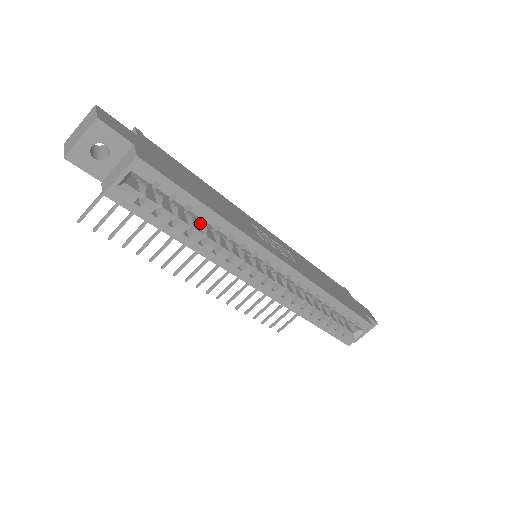
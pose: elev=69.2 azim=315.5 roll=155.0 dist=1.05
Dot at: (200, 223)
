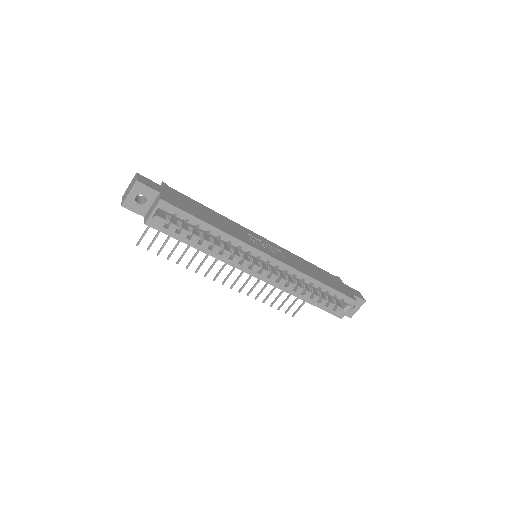
Dot at: (210, 236)
